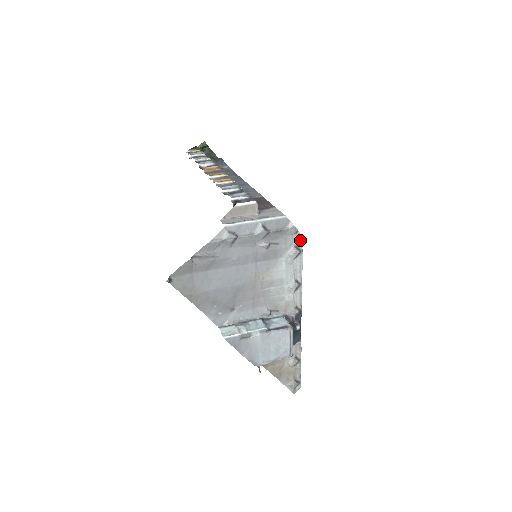
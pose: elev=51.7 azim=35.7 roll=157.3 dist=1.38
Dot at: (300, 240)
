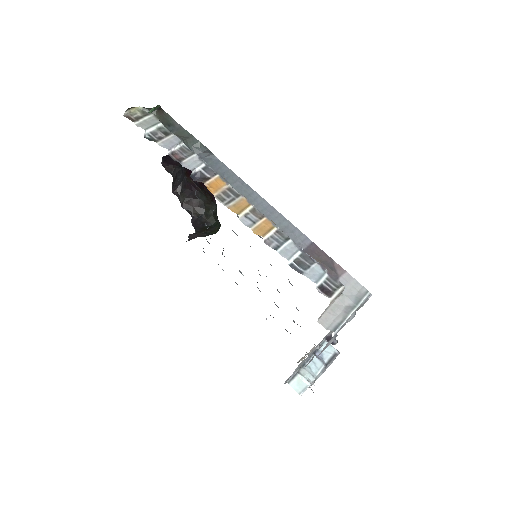
Dot at: occluded
